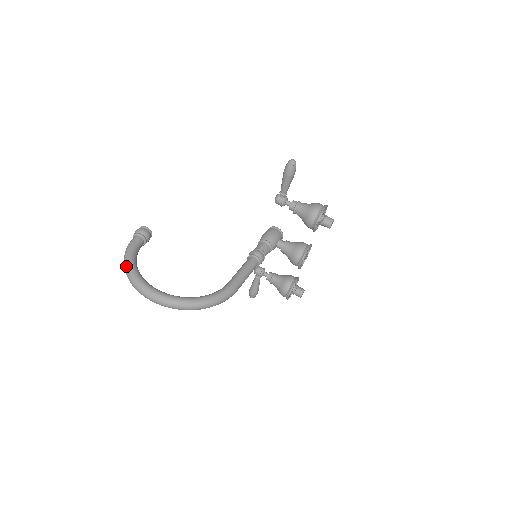
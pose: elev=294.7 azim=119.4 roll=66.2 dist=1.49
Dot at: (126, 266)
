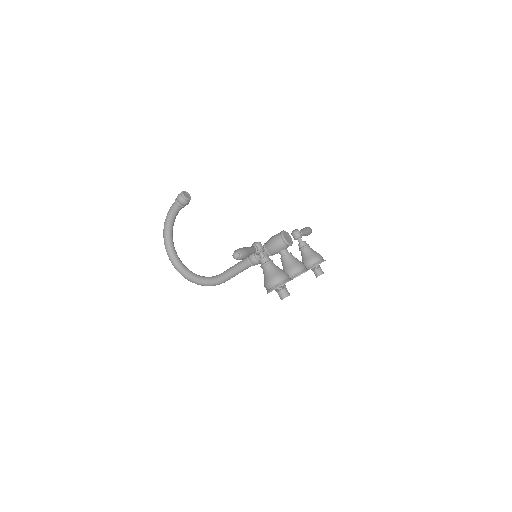
Dot at: (163, 230)
